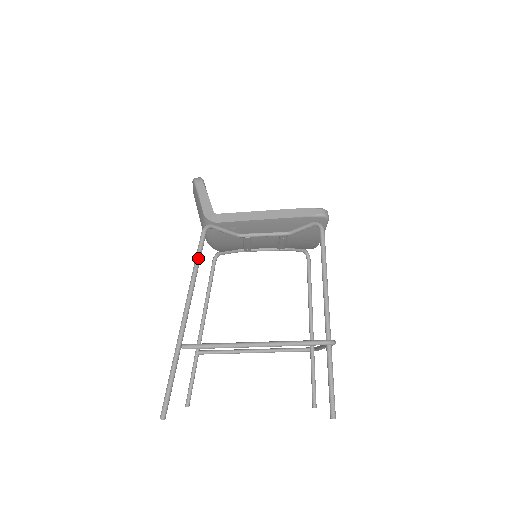
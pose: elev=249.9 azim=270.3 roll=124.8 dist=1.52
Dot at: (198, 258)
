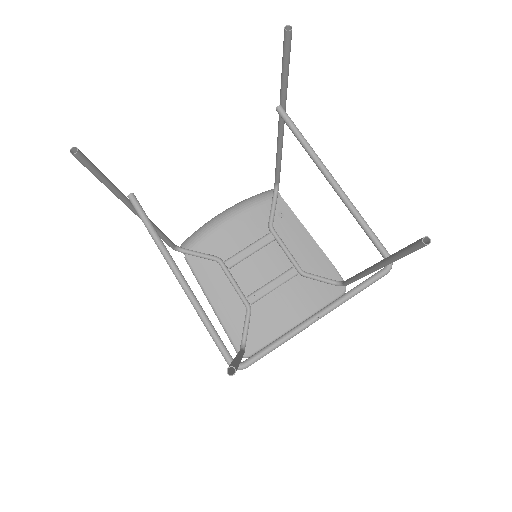
Dot at: occluded
